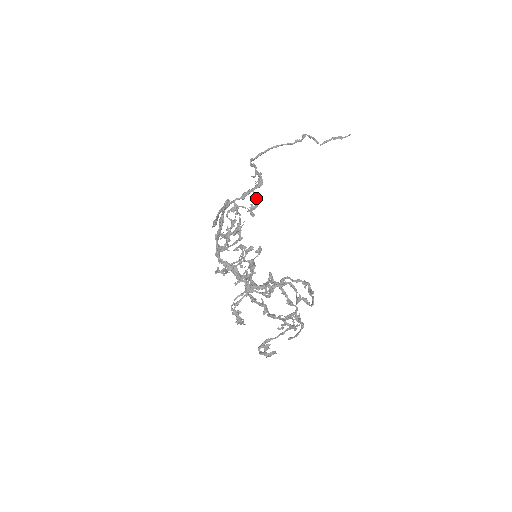
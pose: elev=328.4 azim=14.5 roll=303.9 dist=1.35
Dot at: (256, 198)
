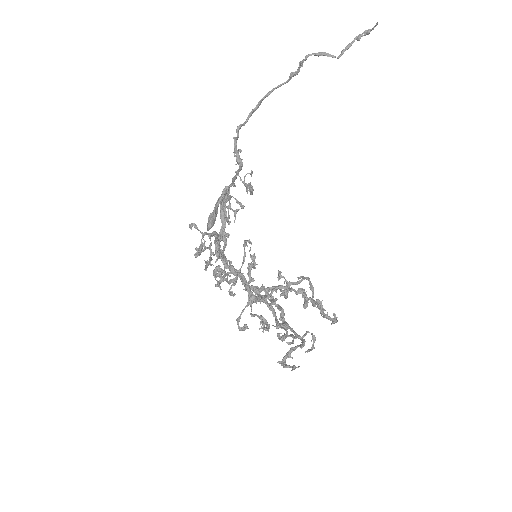
Dot at: (244, 182)
